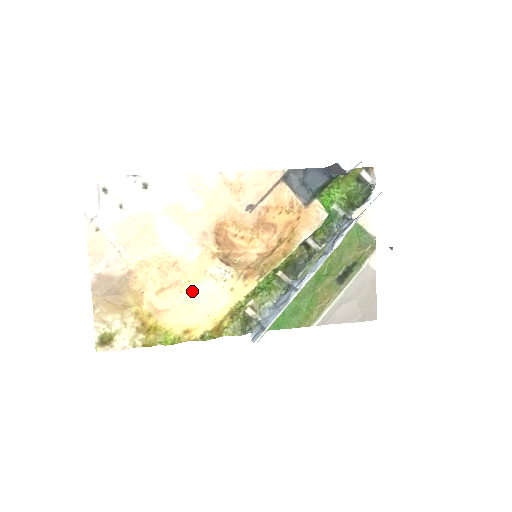
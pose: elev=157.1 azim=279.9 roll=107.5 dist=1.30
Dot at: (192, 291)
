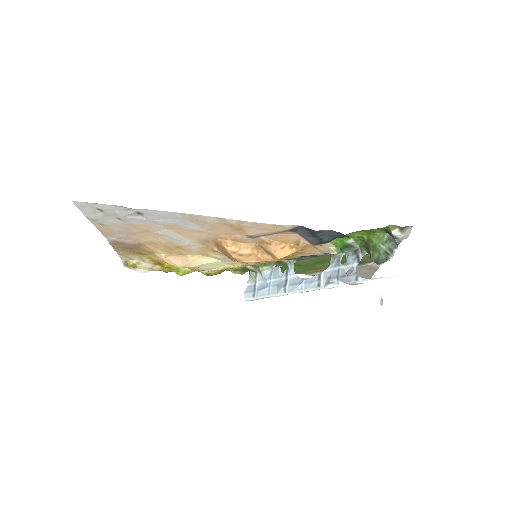
Dot at: (196, 262)
